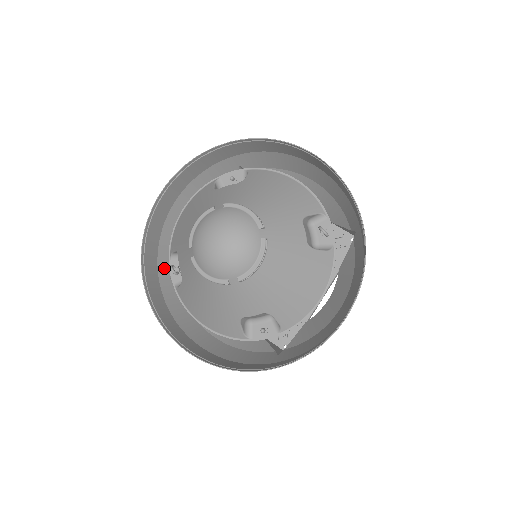
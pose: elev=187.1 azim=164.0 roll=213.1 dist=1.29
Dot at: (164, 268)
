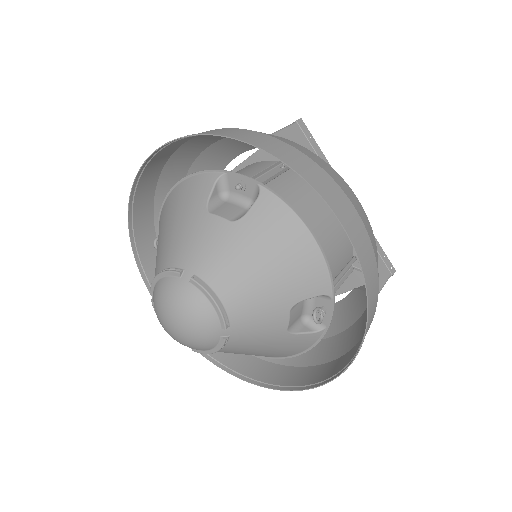
Dot at: occluded
